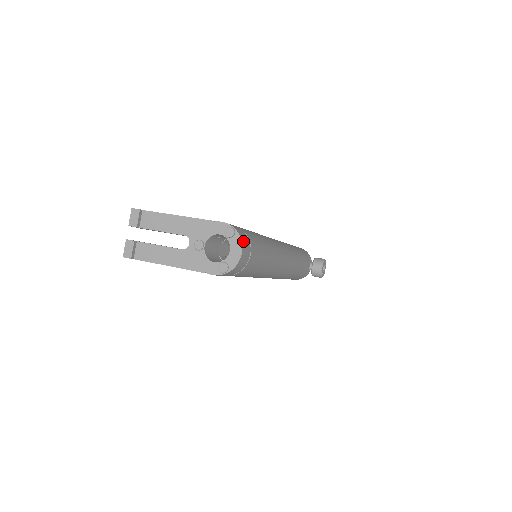
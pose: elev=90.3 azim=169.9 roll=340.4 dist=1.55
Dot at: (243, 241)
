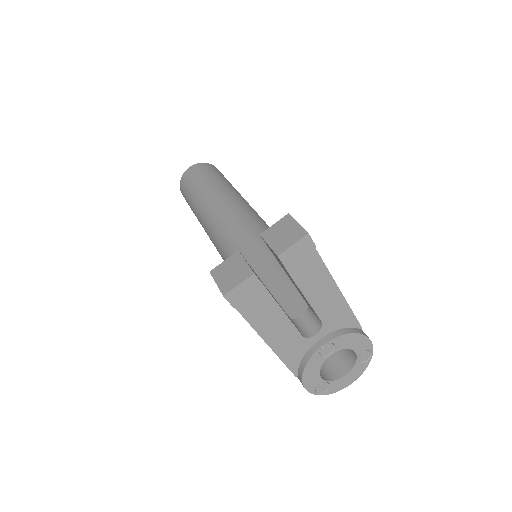
Dot at: occluded
